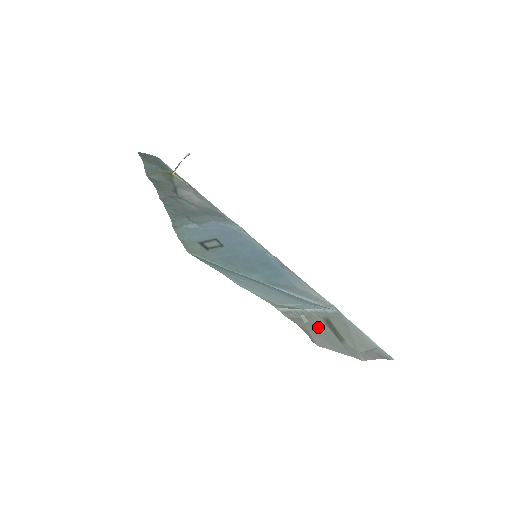
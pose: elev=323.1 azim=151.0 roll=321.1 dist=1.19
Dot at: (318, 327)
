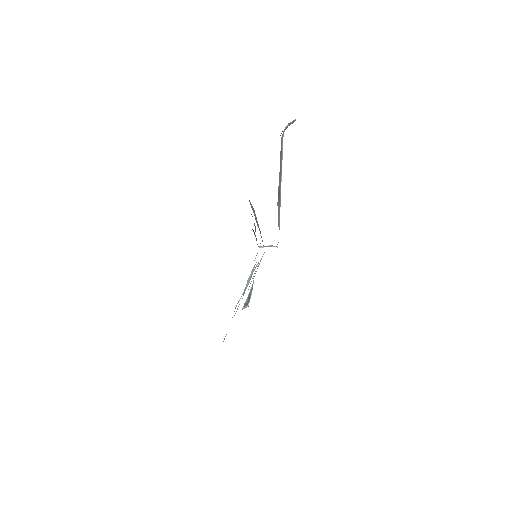
Dot at: (281, 166)
